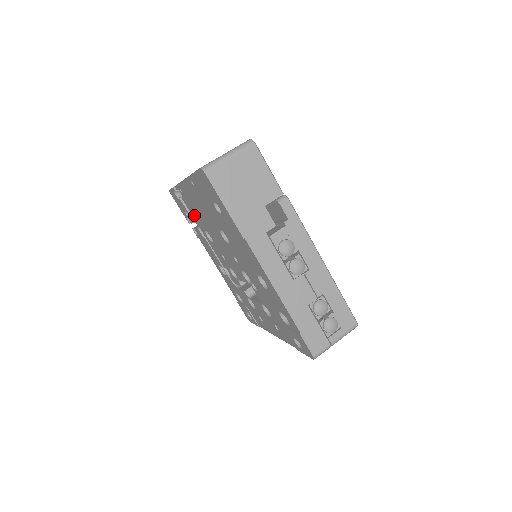
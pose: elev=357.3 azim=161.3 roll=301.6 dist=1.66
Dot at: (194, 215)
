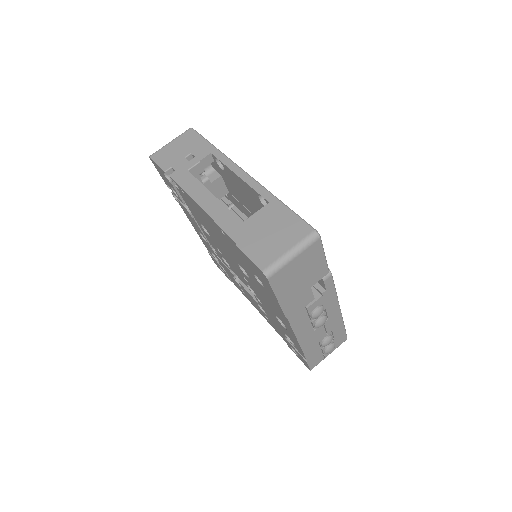
Dot at: (191, 208)
